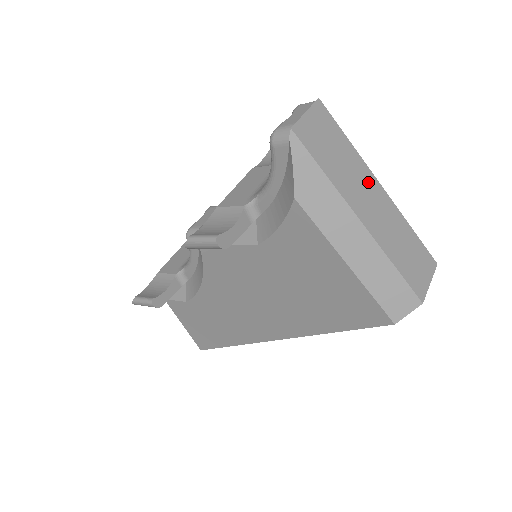
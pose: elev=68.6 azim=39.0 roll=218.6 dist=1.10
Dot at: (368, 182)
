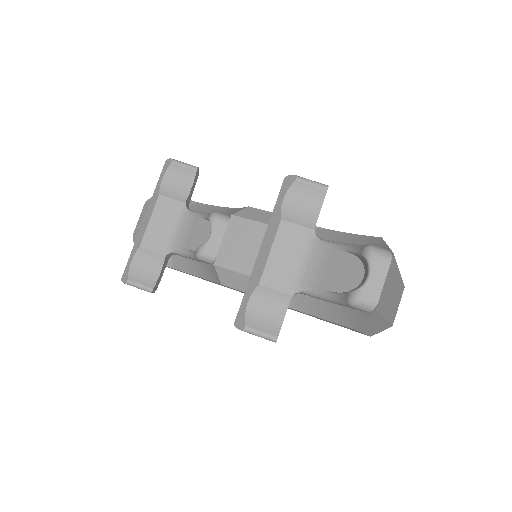
Dot at: (396, 282)
